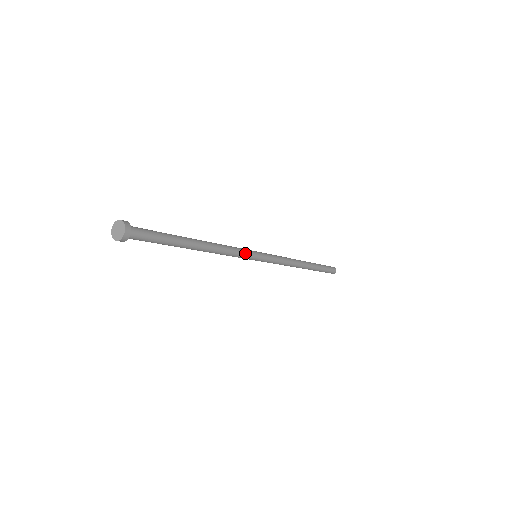
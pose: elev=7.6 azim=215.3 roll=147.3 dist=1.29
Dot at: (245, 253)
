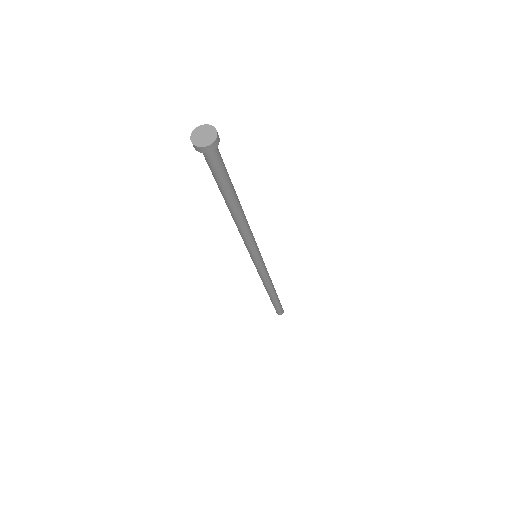
Dot at: (255, 242)
